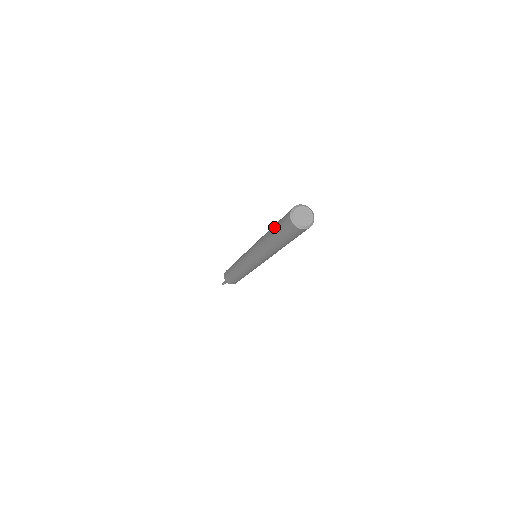
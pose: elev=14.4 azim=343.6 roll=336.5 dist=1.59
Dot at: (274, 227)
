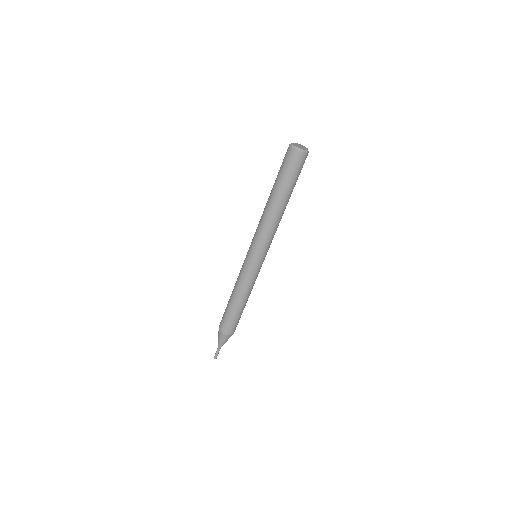
Dot at: (275, 180)
